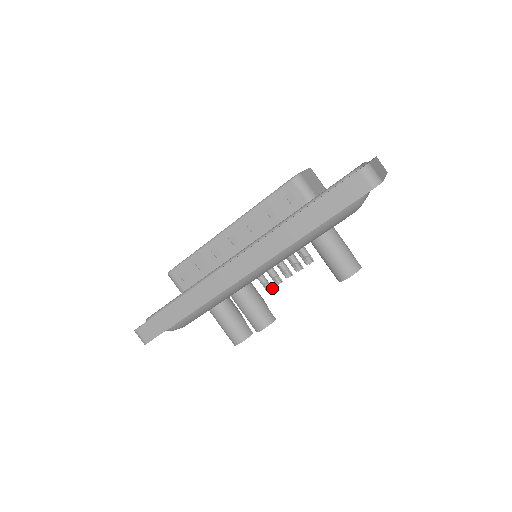
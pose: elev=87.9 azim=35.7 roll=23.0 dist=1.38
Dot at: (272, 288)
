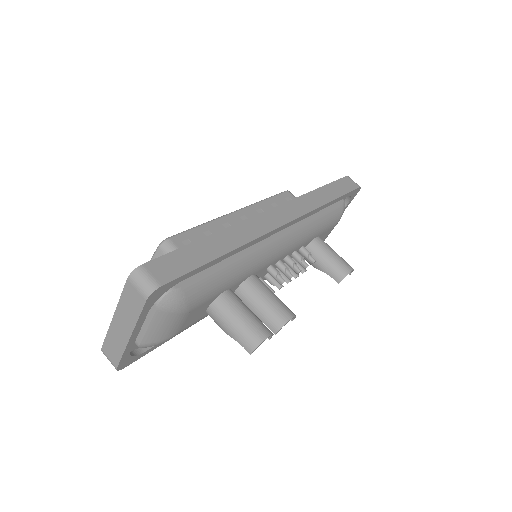
Dot at: (284, 281)
